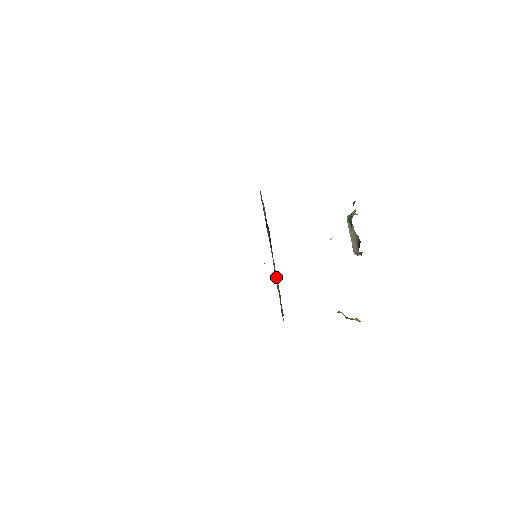
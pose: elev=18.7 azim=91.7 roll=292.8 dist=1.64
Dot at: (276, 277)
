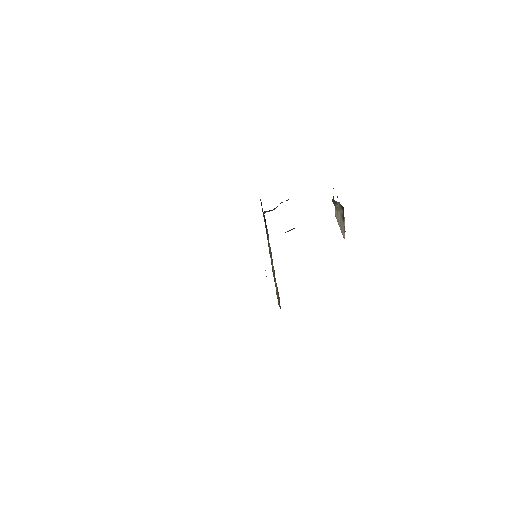
Dot at: (272, 266)
